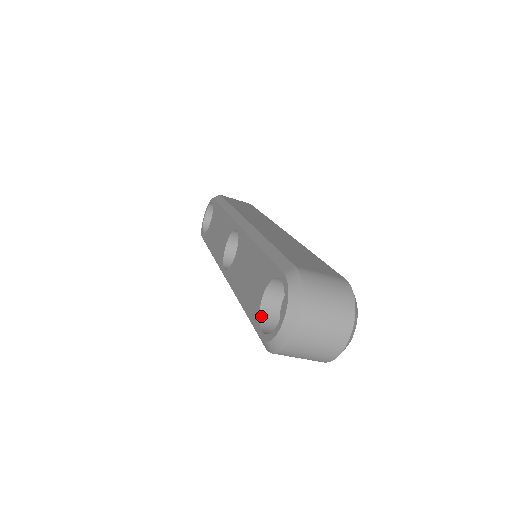
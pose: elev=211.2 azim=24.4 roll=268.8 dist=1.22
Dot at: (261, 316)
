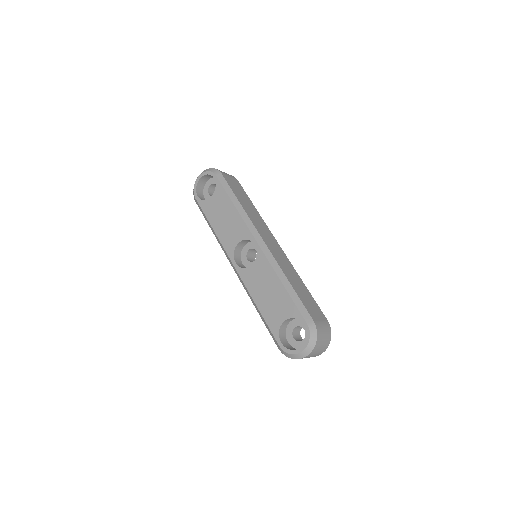
Dot at: (280, 331)
